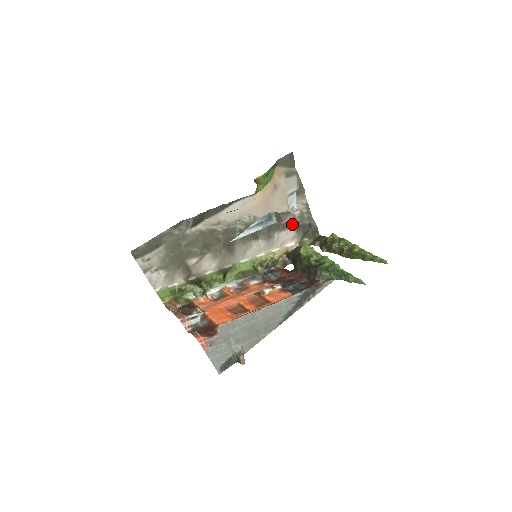
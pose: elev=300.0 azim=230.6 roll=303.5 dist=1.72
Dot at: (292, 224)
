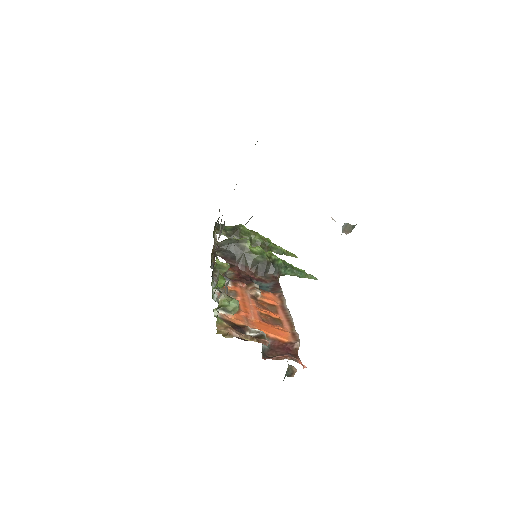
Dot at: occluded
